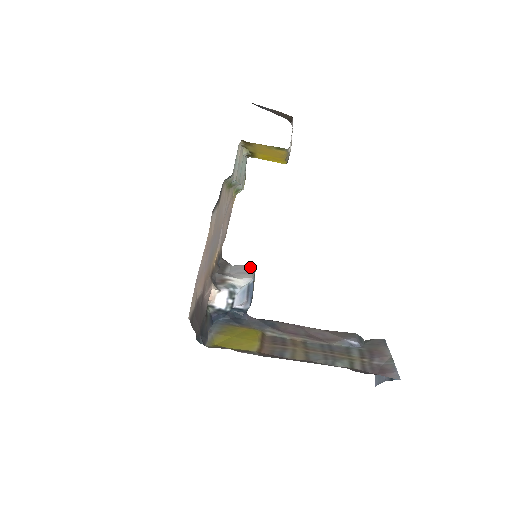
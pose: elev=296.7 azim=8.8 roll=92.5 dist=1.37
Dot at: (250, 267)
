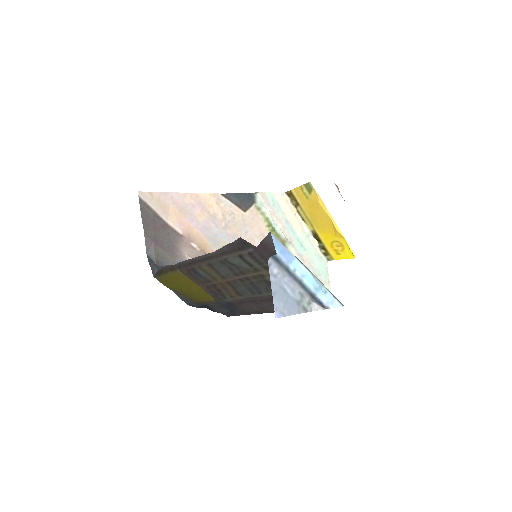
Dot at: occluded
